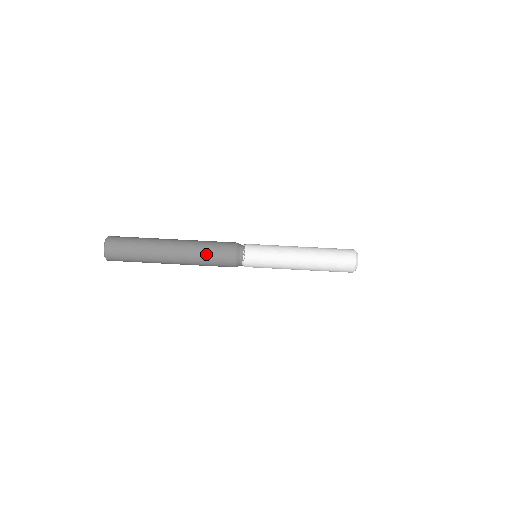
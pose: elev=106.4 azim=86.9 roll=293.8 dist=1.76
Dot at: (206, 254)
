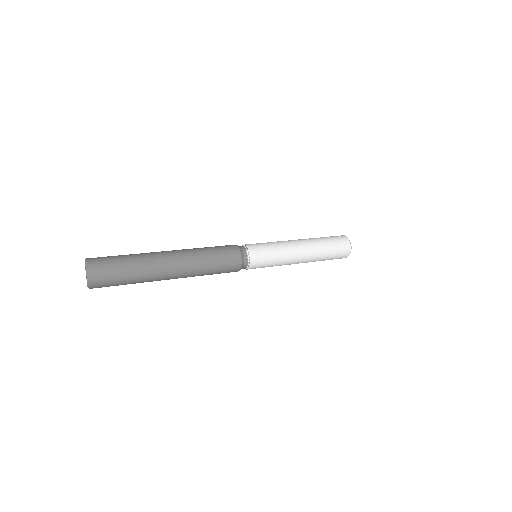
Dot at: (209, 256)
